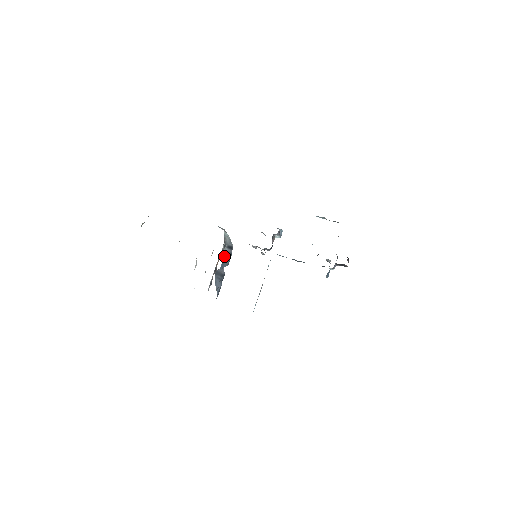
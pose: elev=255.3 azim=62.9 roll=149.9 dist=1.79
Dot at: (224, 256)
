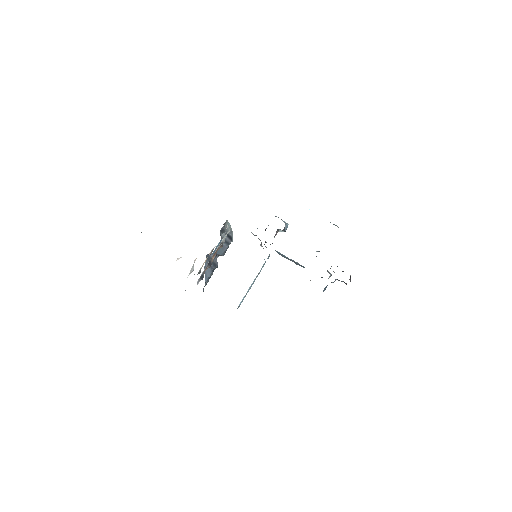
Dot at: (220, 241)
